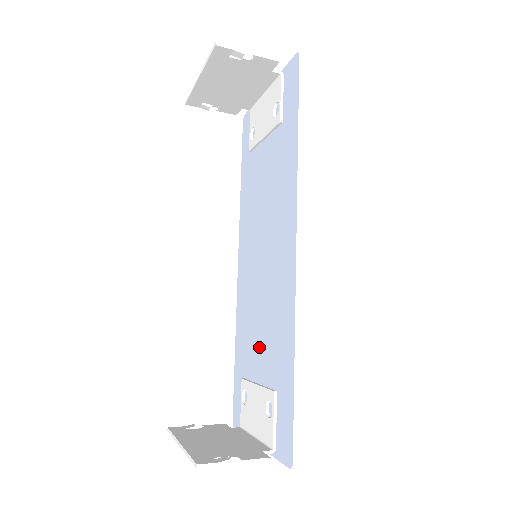
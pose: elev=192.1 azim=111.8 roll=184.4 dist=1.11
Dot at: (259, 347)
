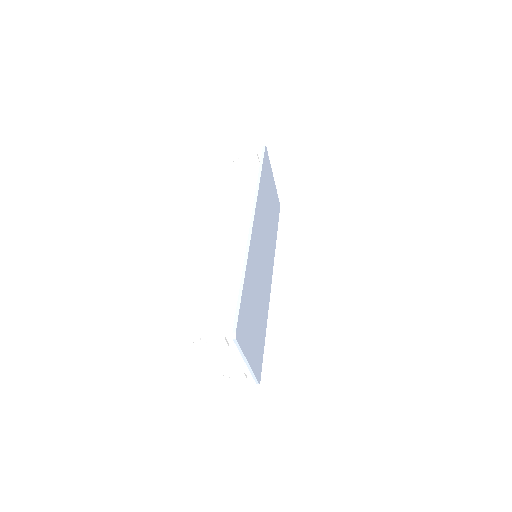
Dot at: occluded
